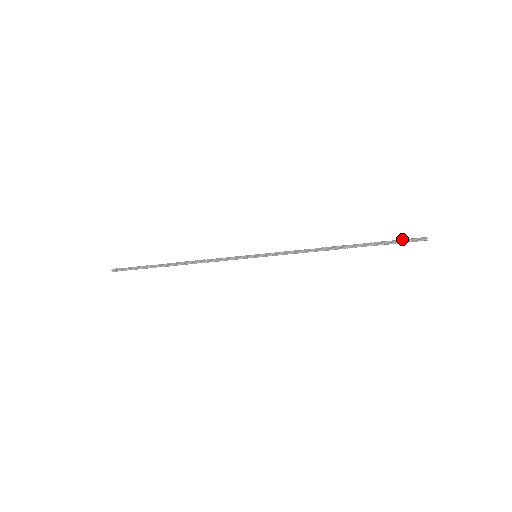
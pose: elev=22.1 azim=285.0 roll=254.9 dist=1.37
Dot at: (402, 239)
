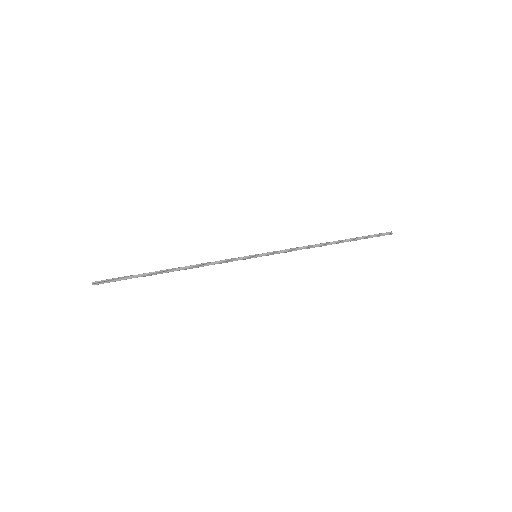
Dot at: (376, 236)
